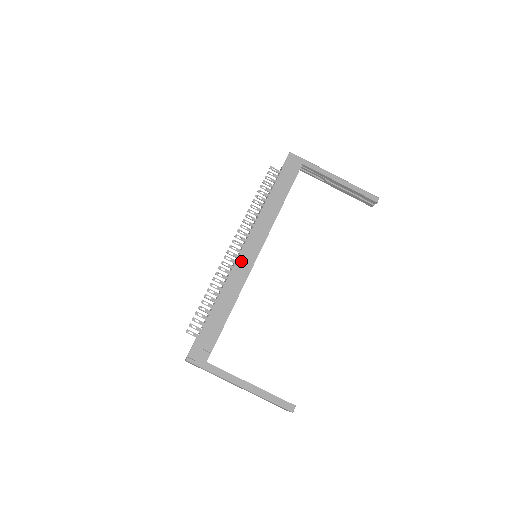
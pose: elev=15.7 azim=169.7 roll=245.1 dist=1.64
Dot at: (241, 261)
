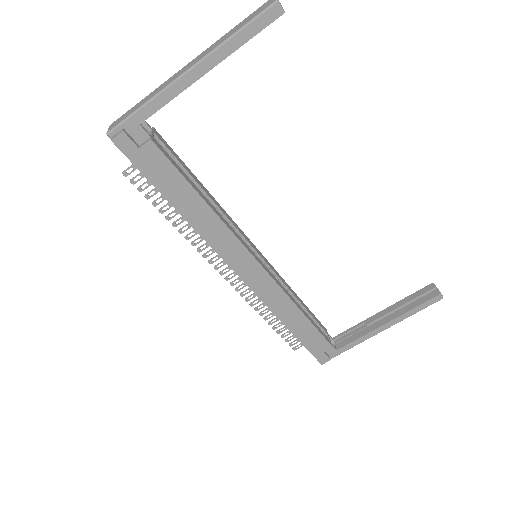
Dot at: (256, 287)
